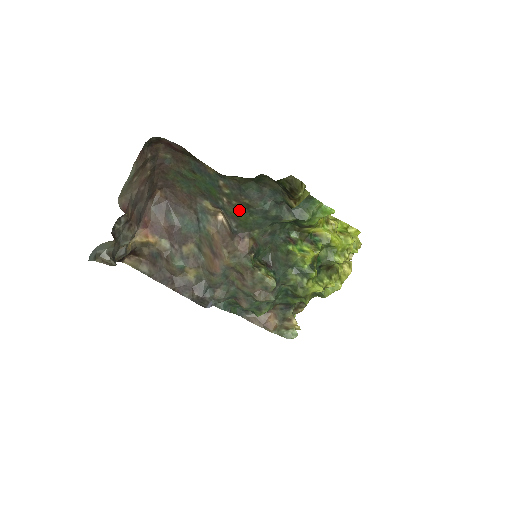
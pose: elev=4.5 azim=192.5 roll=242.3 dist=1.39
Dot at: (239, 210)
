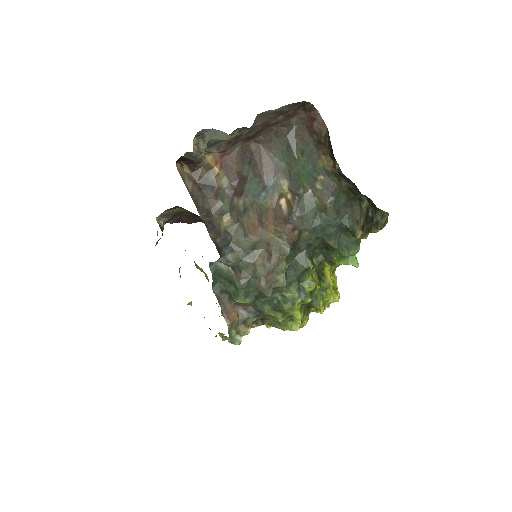
Dot at: (313, 207)
